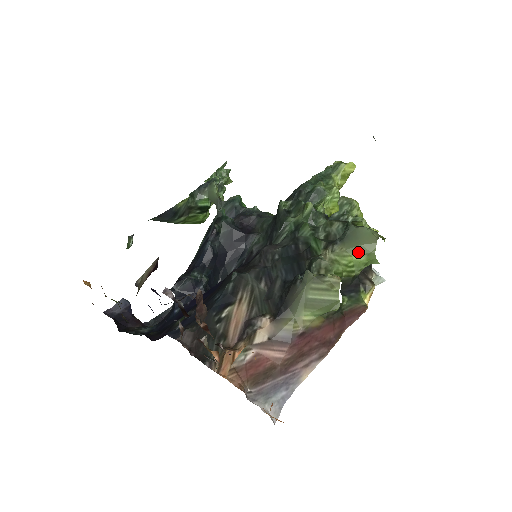
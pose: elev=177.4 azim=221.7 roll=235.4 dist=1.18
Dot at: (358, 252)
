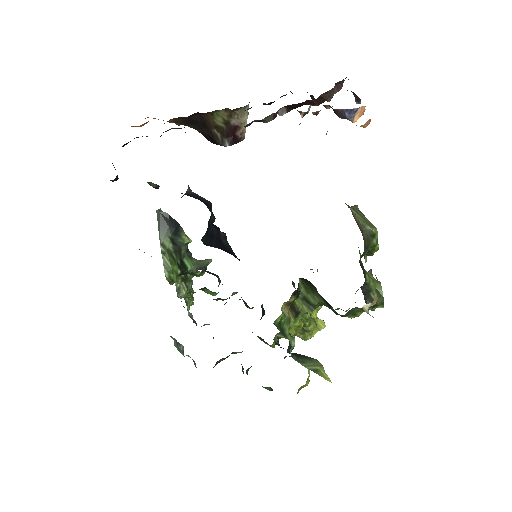
Dot at: (367, 272)
